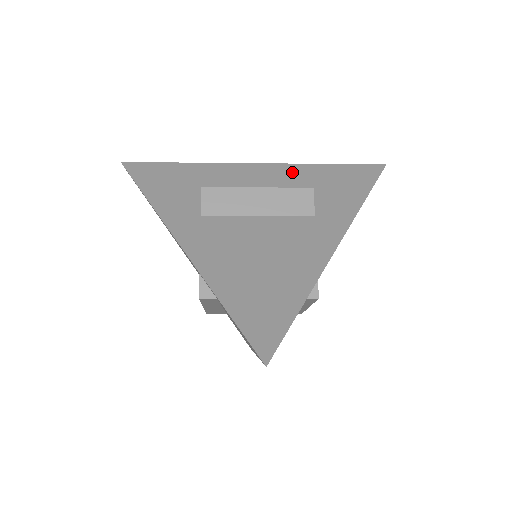
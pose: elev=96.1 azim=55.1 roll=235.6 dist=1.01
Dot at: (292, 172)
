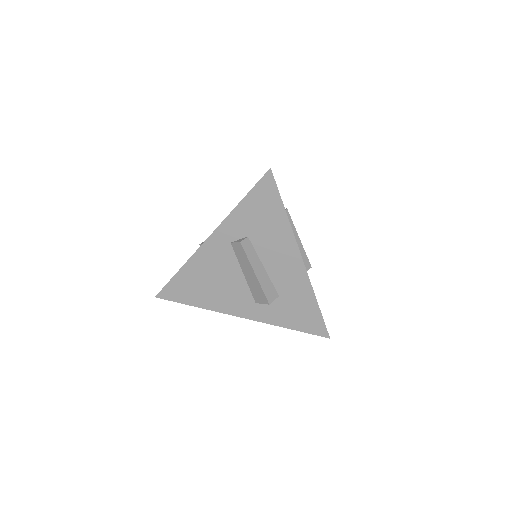
Dot at: occluded
